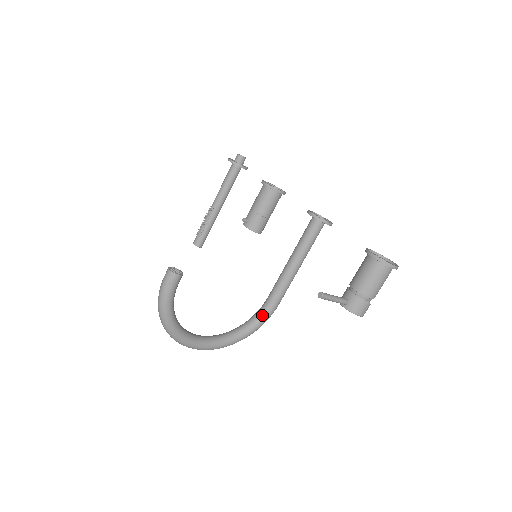
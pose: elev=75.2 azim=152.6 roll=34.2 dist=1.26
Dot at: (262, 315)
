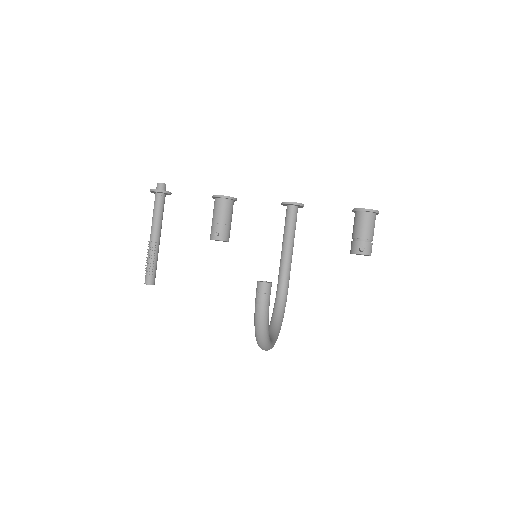
Dot at: (284, 299)
